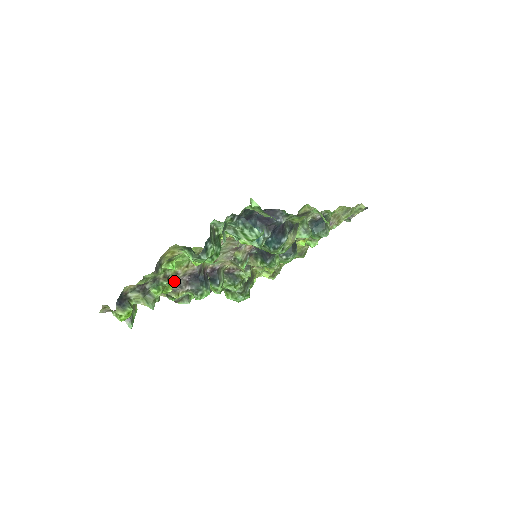
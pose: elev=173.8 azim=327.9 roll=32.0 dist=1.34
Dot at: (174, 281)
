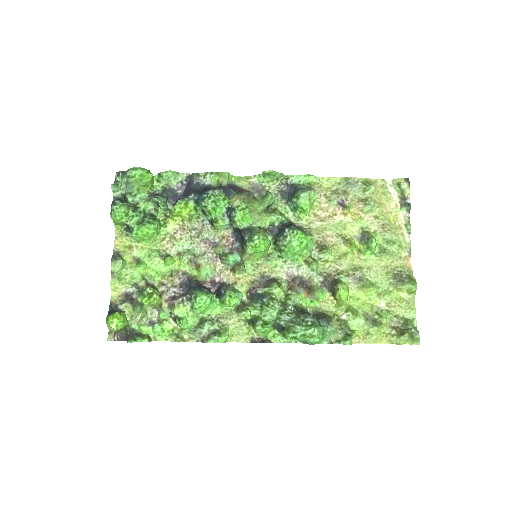
Dot at: (165, 294)
